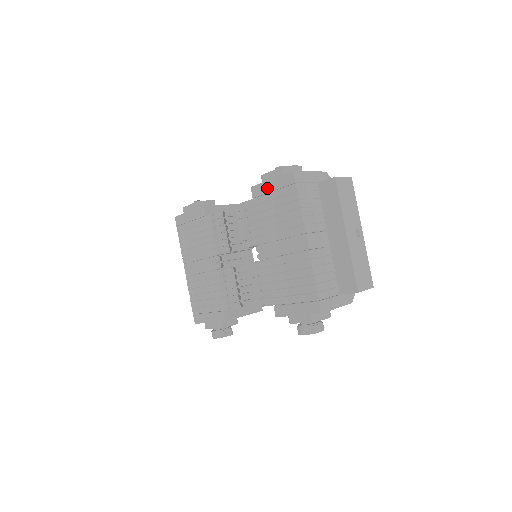
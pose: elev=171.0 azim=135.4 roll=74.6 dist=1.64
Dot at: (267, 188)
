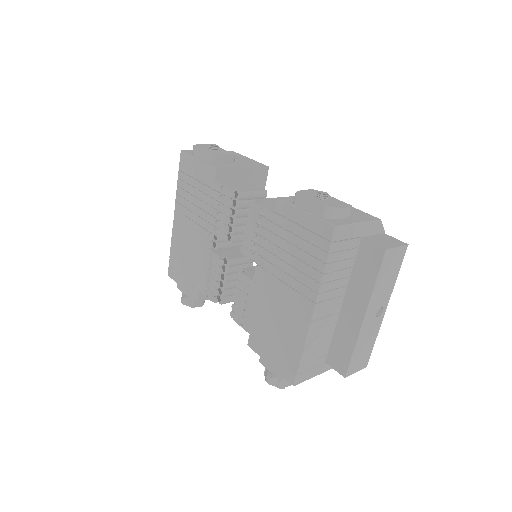
Dot at: (295, 217)
